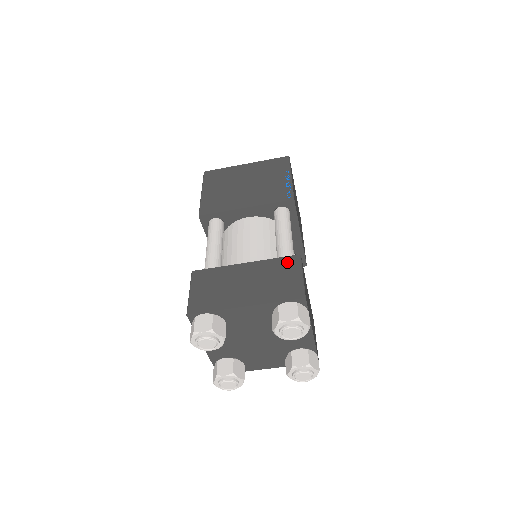
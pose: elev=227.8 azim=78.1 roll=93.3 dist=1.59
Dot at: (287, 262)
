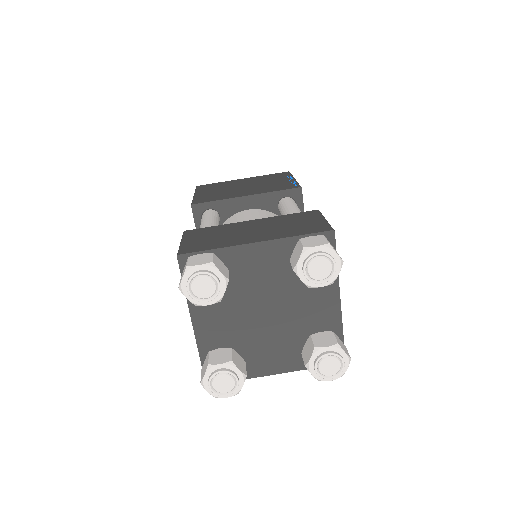
Dot at: (304, 214)
